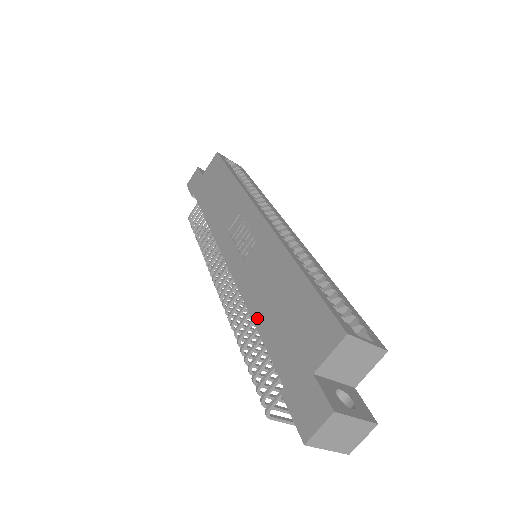
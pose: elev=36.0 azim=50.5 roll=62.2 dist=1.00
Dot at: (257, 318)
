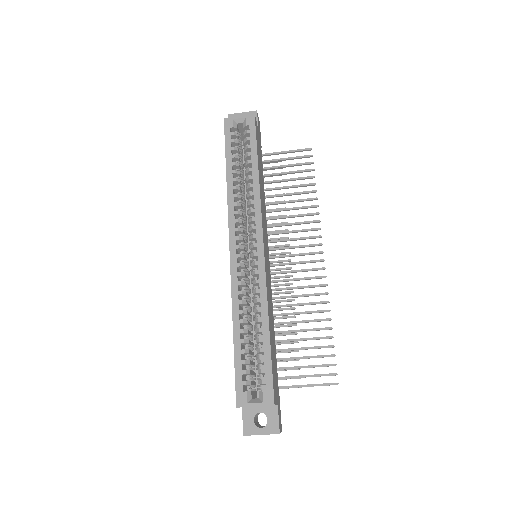
Dot at: occluded
